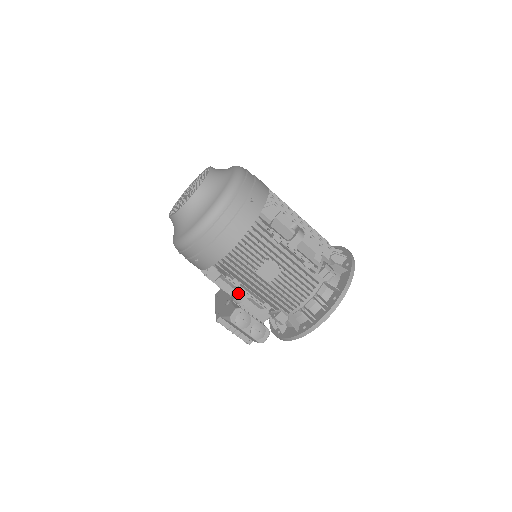
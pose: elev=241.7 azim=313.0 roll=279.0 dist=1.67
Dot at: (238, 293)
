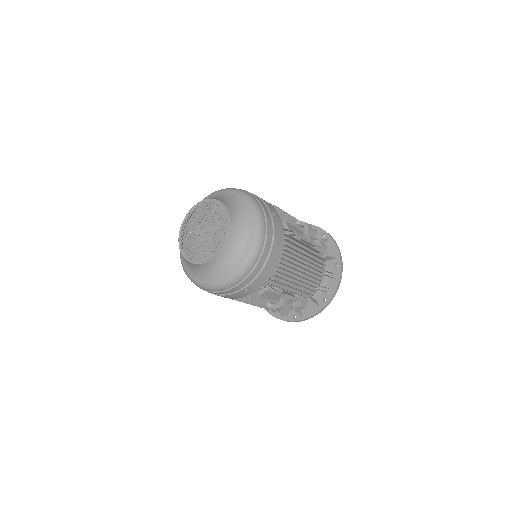
Dot at: occluded
